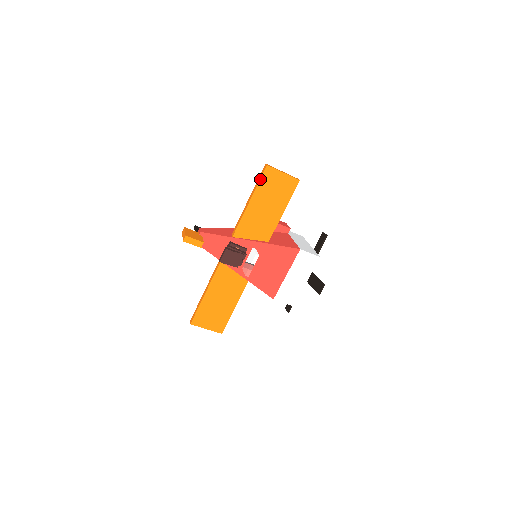
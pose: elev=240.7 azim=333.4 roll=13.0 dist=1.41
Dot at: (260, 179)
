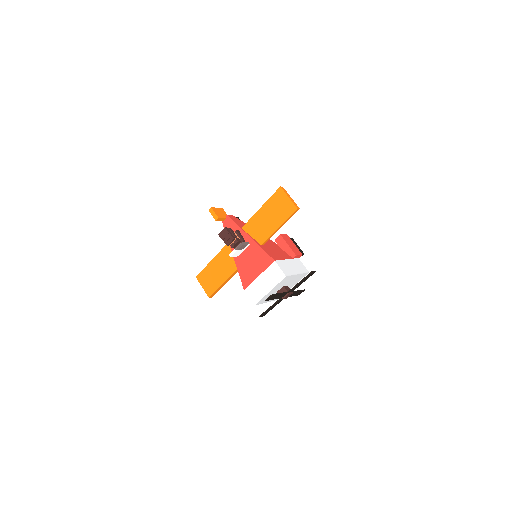
Dot at: (273, 195)
